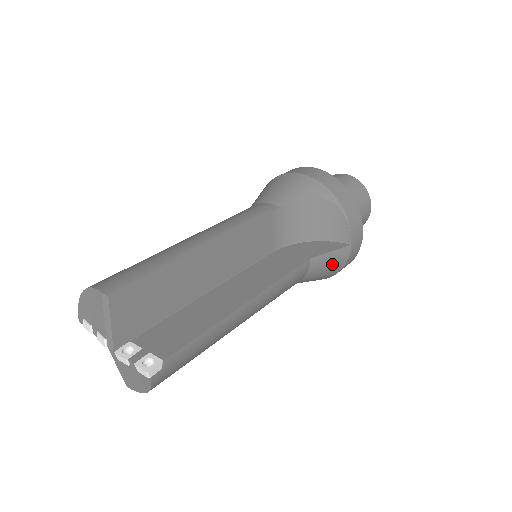
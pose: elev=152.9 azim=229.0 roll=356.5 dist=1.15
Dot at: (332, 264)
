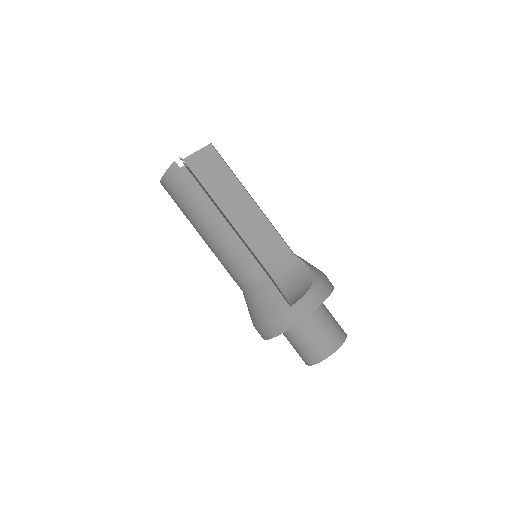
Dot at: (271, 302)
